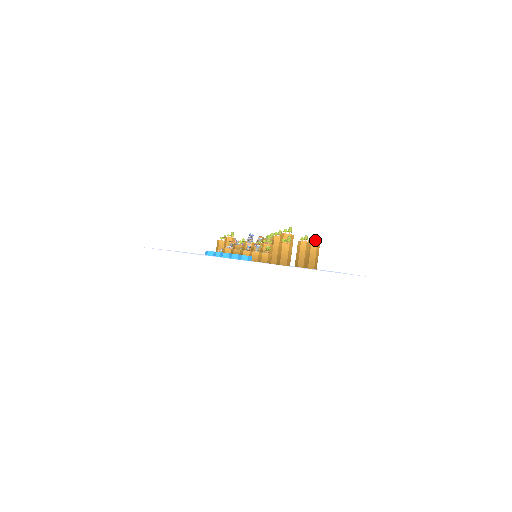
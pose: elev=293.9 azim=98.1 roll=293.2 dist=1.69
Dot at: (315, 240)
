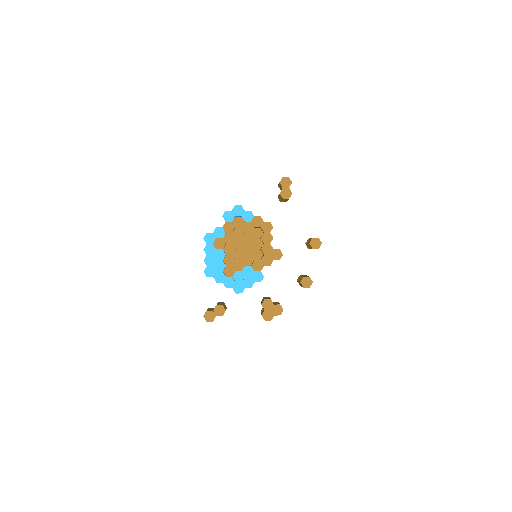
Dot at: occluded
